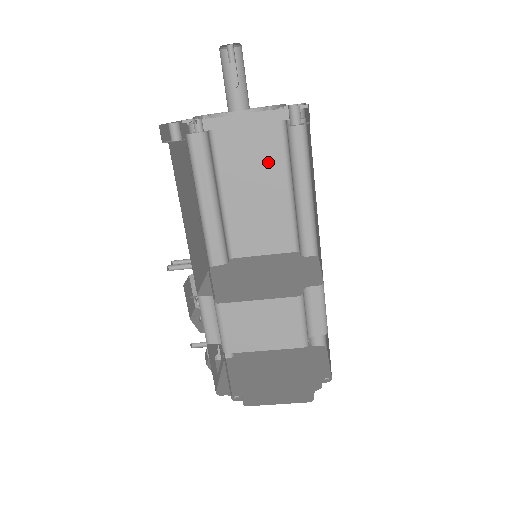
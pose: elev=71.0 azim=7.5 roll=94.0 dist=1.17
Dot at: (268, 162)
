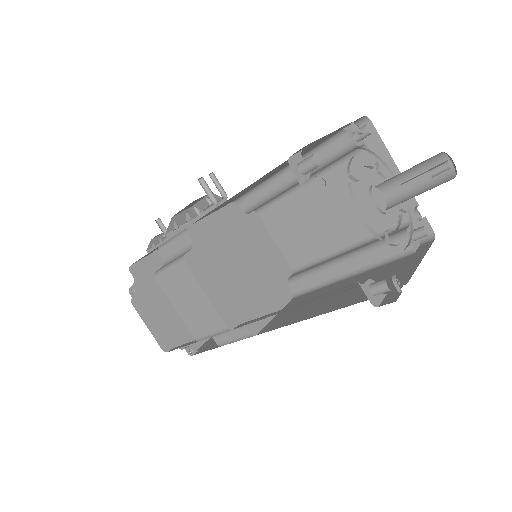
Dot at: (360, 218)
